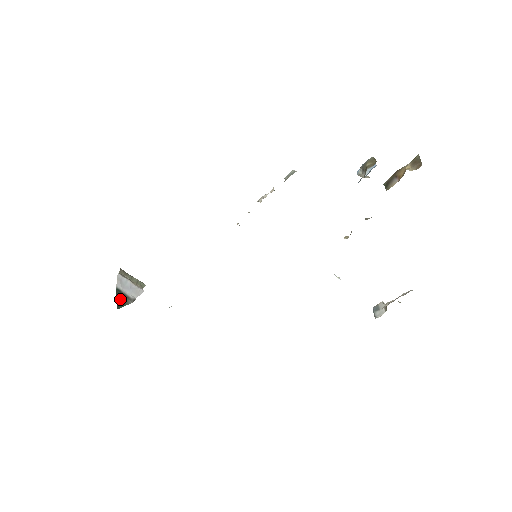
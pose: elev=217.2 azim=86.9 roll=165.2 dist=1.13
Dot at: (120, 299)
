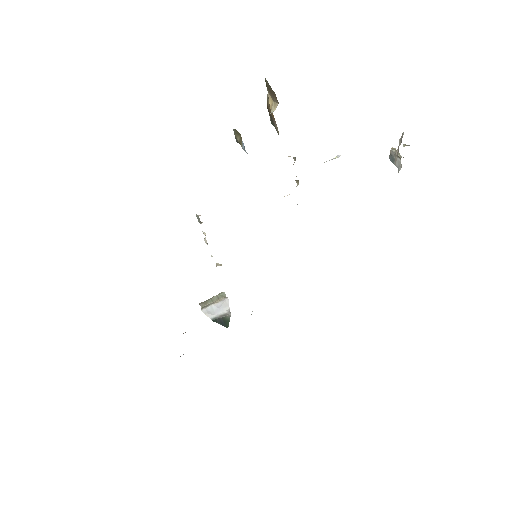
Dot at: (222, 322)
